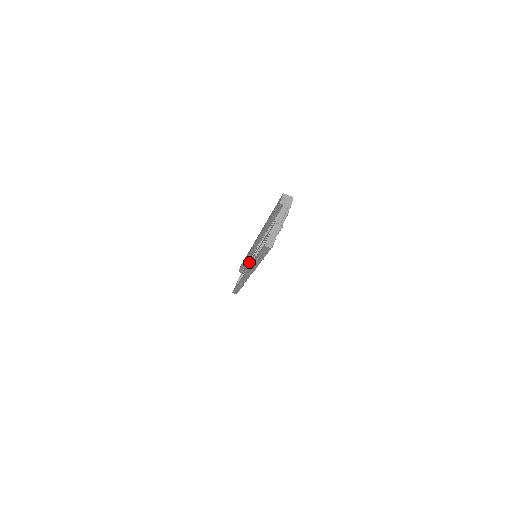
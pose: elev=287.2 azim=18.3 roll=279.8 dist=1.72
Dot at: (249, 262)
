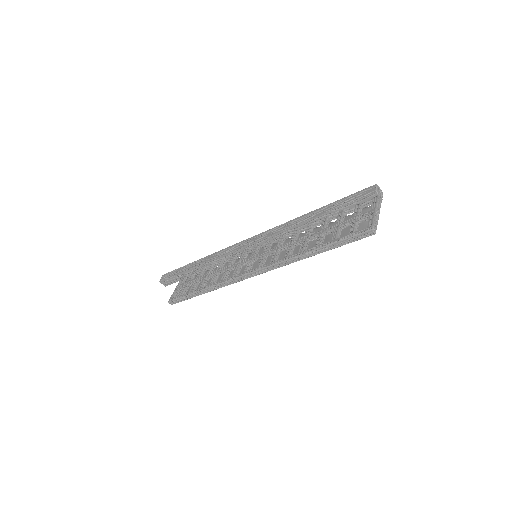
Dot at: (242, 262)
